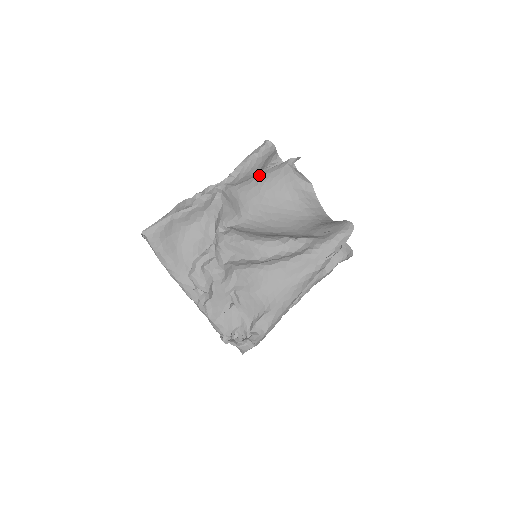
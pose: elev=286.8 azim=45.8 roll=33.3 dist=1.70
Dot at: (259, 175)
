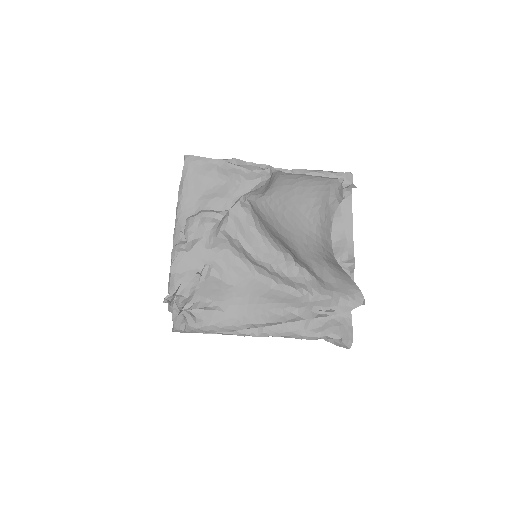
Dot at: occluded
